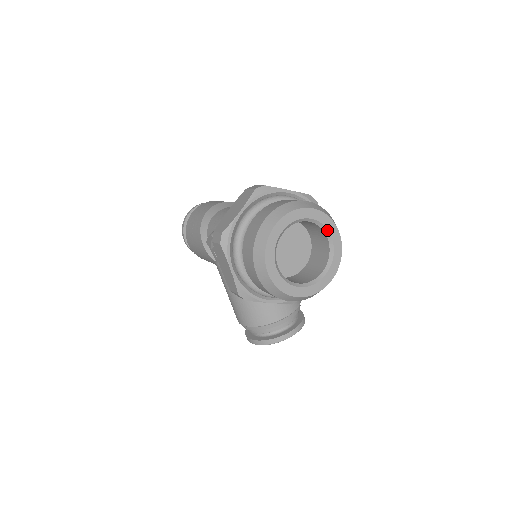
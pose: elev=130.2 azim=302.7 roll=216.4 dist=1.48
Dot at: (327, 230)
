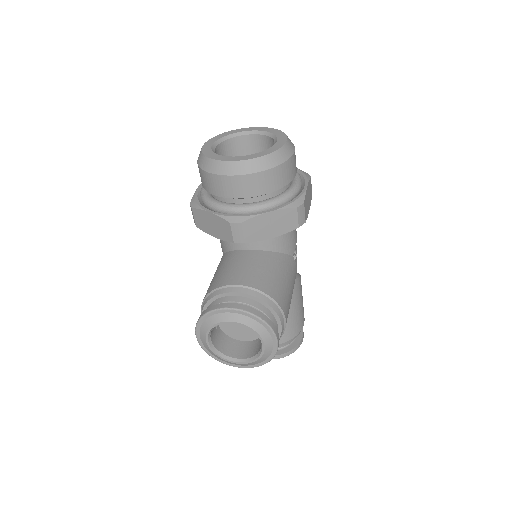
Dot at: (276, 138)
